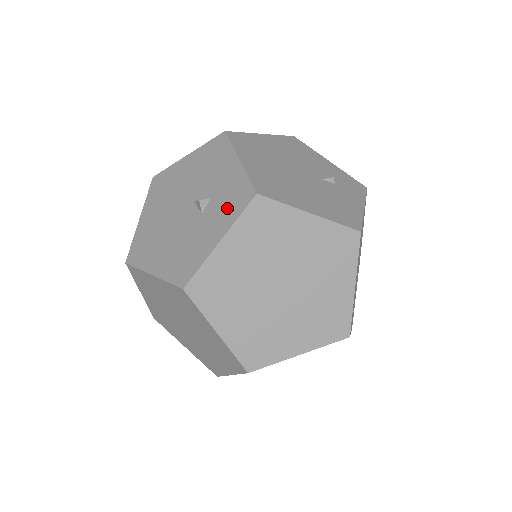
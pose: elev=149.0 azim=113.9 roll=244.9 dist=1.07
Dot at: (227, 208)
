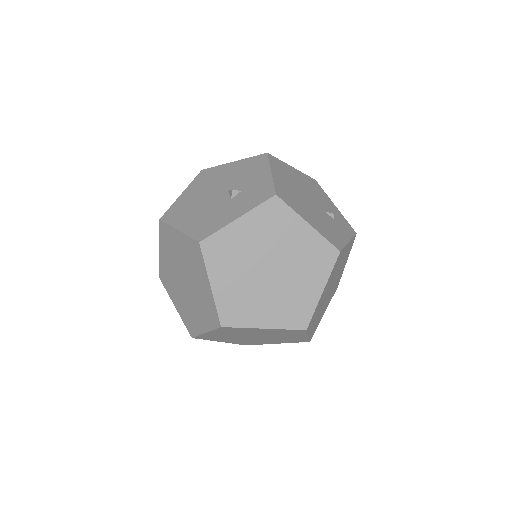
Dot at: (251, 199)
